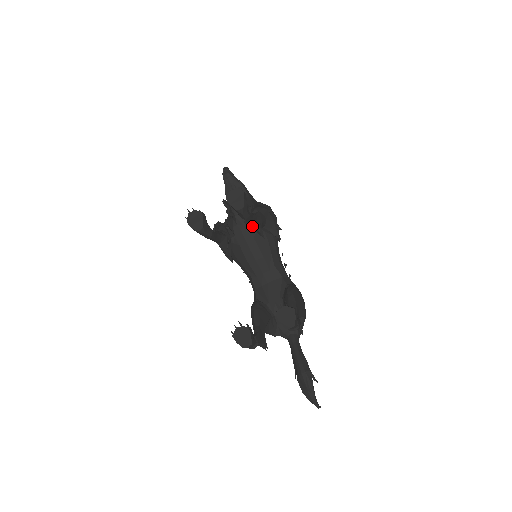
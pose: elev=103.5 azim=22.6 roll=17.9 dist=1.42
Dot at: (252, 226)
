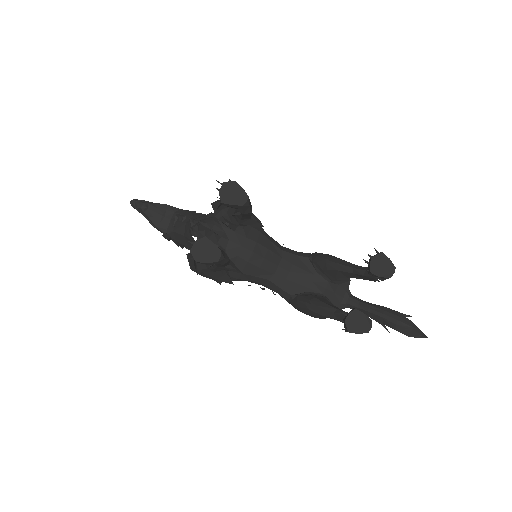
Dot at: (245, 222)
